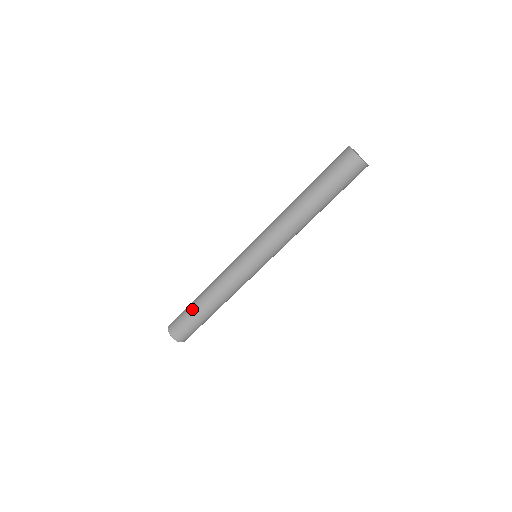
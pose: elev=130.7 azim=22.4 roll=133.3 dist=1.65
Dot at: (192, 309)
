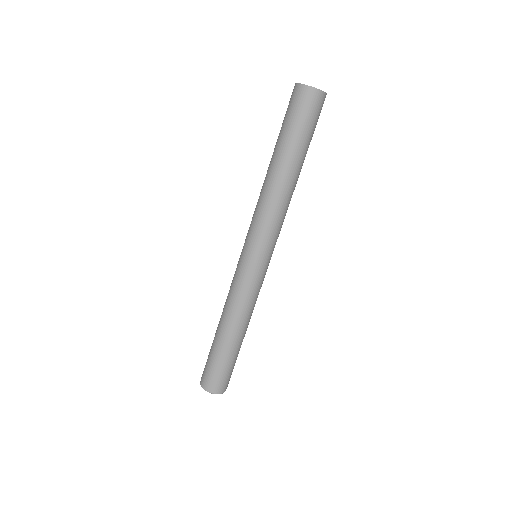
Dot at: (223, 354)
